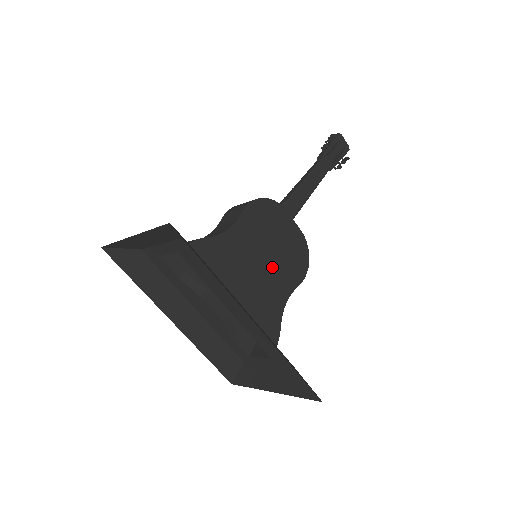
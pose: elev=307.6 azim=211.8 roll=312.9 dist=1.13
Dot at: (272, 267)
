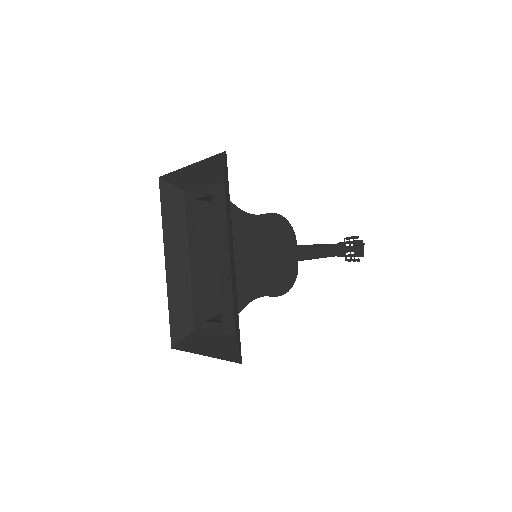
Dot at: (263, 265)
